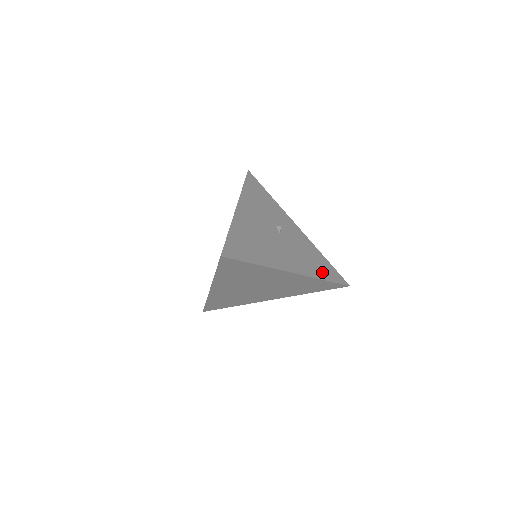
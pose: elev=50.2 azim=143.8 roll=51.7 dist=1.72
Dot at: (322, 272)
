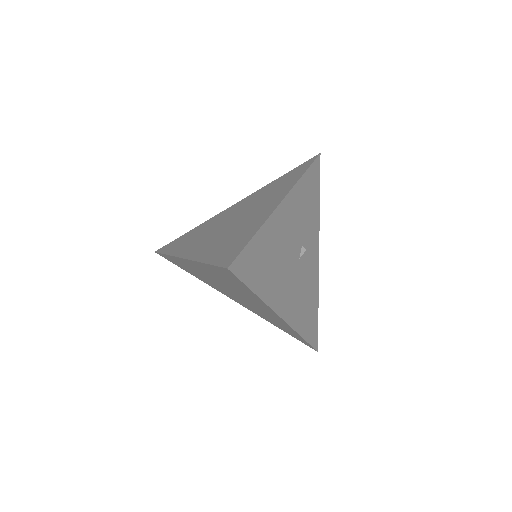
Dot at: (306, 326)
